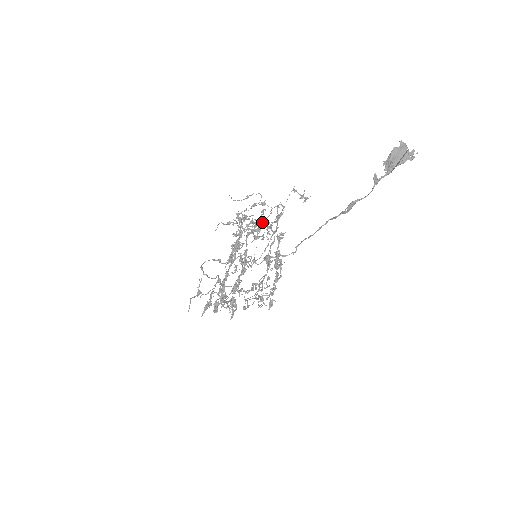
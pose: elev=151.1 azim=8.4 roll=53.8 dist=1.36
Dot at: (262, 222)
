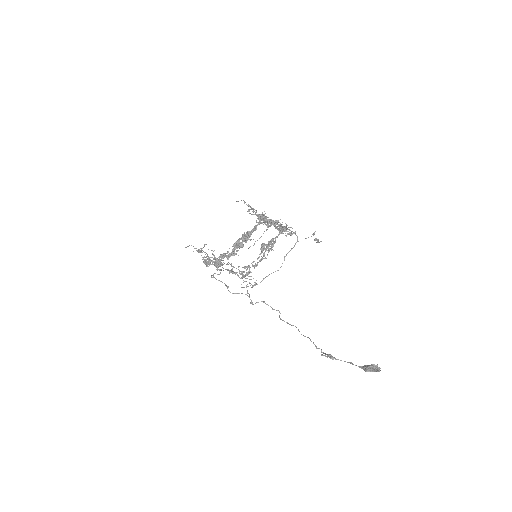
Dot at: (276, 227)
